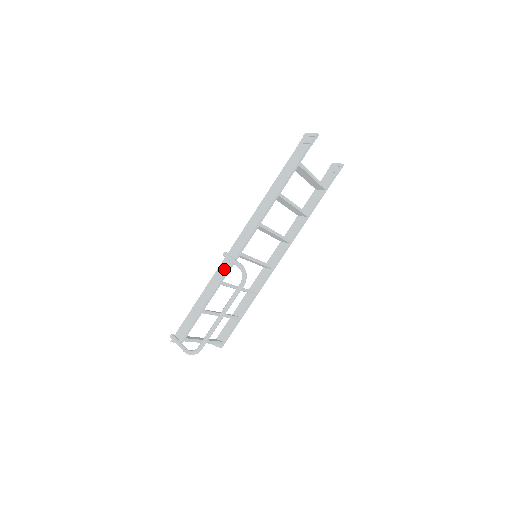
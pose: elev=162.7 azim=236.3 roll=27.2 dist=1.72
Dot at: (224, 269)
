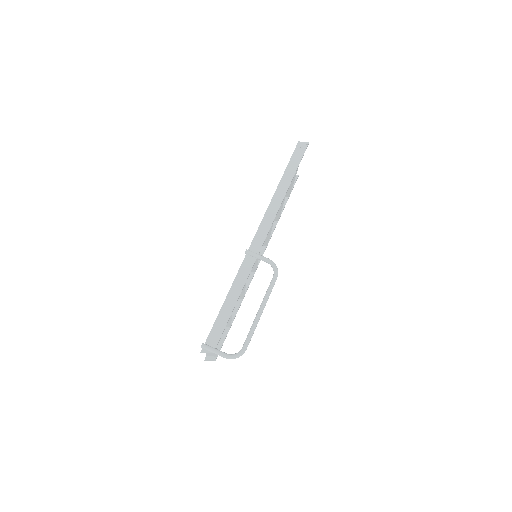
Dot at: (248, 266)
